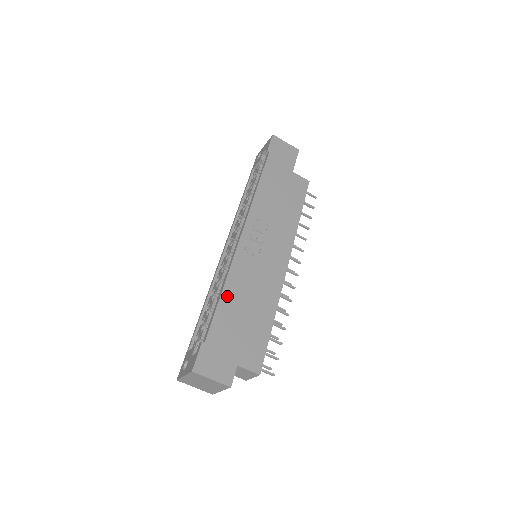
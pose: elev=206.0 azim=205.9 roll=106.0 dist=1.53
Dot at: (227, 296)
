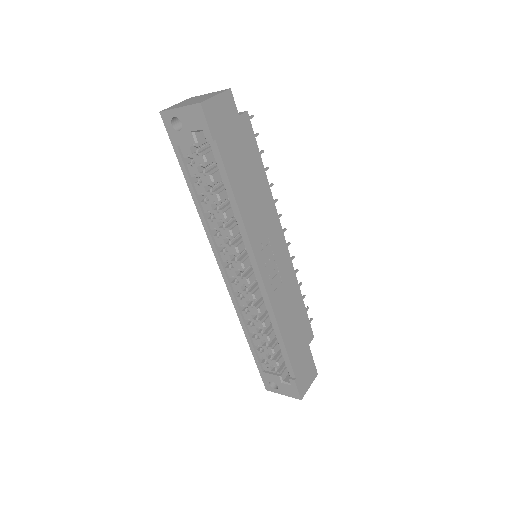
Dot at: (286, 335)
